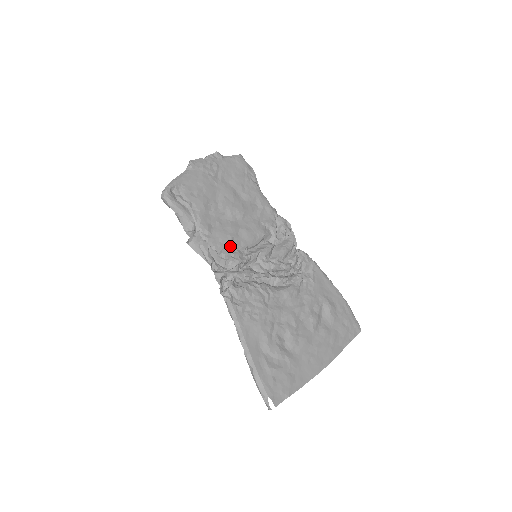
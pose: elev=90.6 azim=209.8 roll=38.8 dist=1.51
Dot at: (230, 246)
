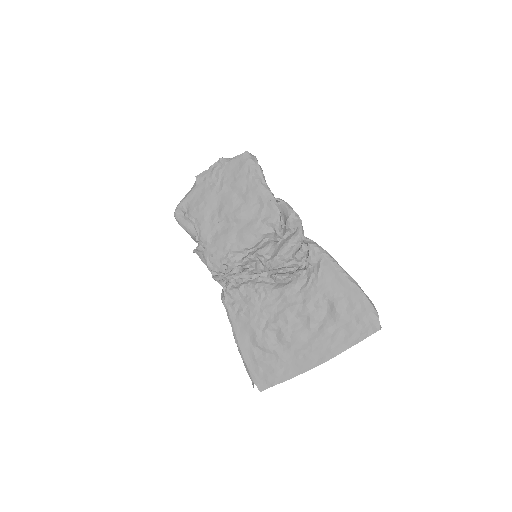
Dot at: (227, 252)
